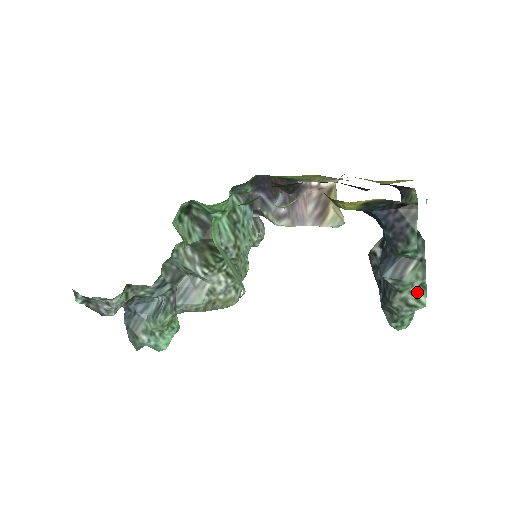
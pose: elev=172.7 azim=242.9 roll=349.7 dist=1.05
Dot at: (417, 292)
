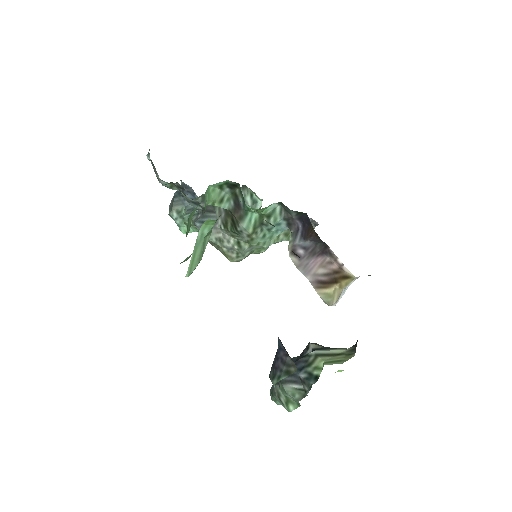
Dot at: (291, 400)
